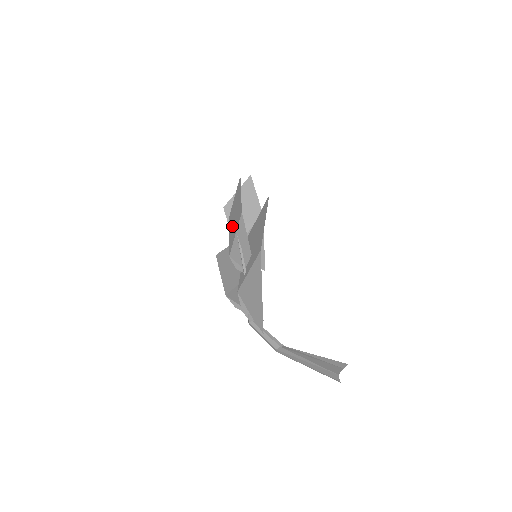
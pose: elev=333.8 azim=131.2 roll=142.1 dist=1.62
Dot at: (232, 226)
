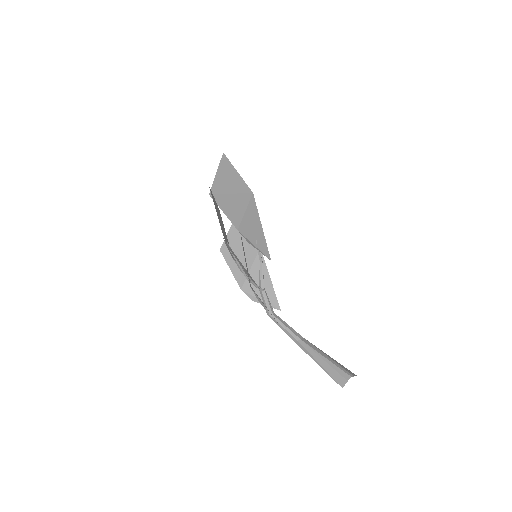
Dot at: occluded
